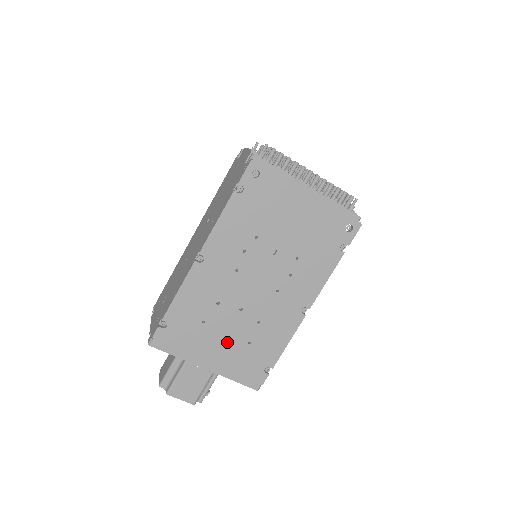
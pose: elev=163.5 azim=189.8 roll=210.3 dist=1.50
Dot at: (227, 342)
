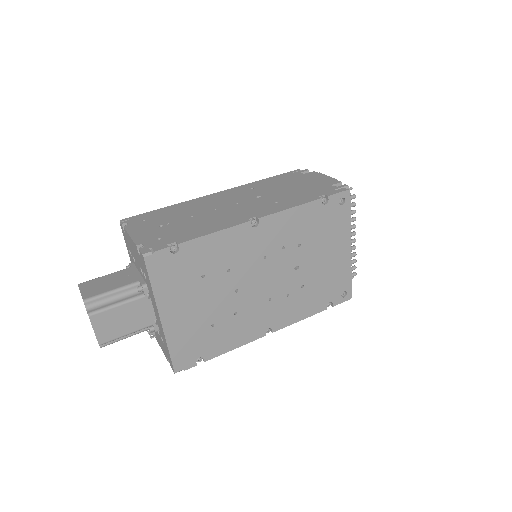
Dot at: (200, 310)
